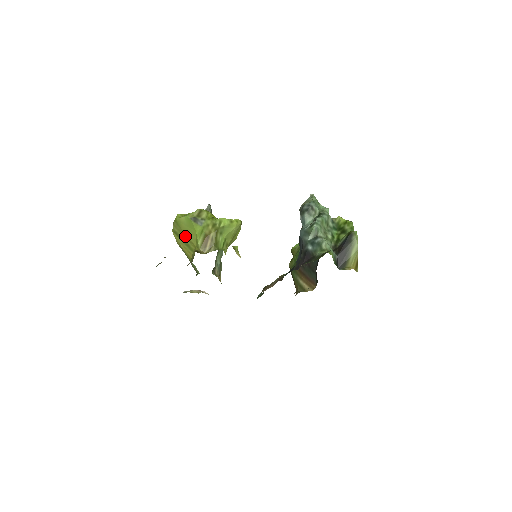
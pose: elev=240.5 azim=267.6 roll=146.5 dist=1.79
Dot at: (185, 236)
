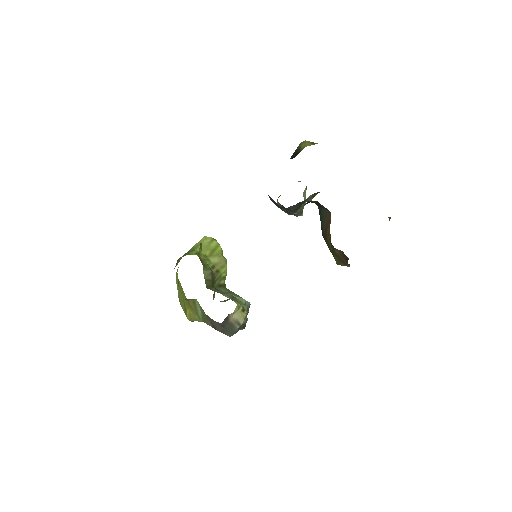
Dot at: (180, 293)
